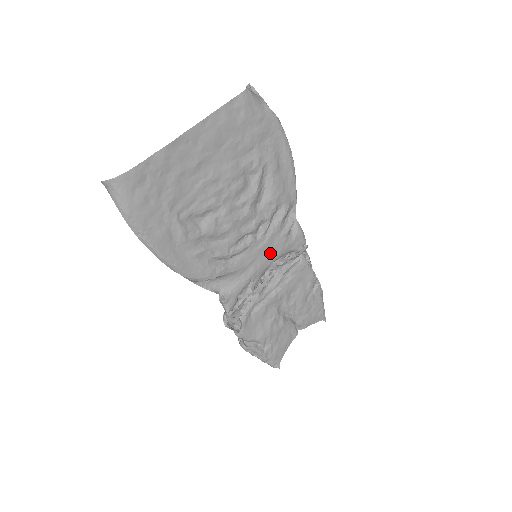
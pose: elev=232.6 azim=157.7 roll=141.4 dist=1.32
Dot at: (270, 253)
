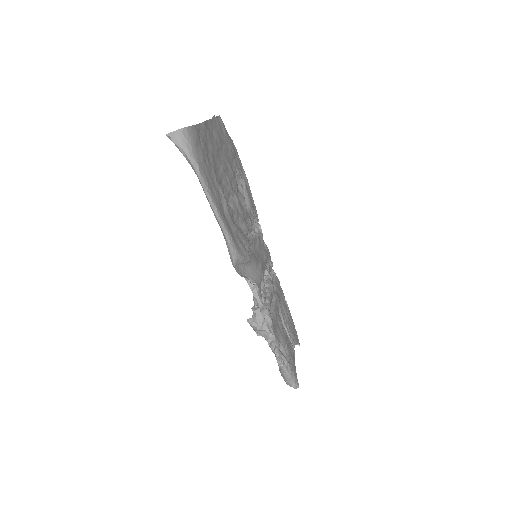
Dot at: (262, 256)
